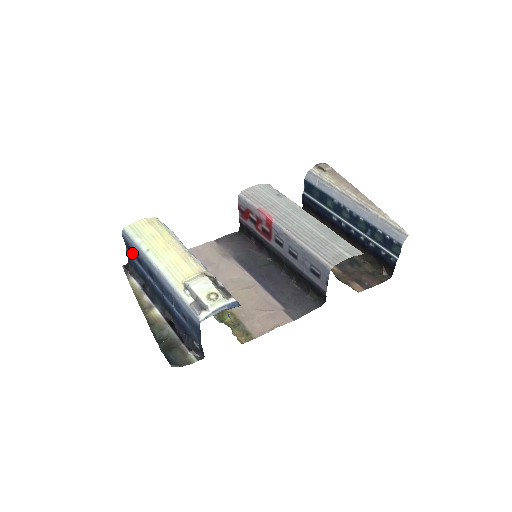
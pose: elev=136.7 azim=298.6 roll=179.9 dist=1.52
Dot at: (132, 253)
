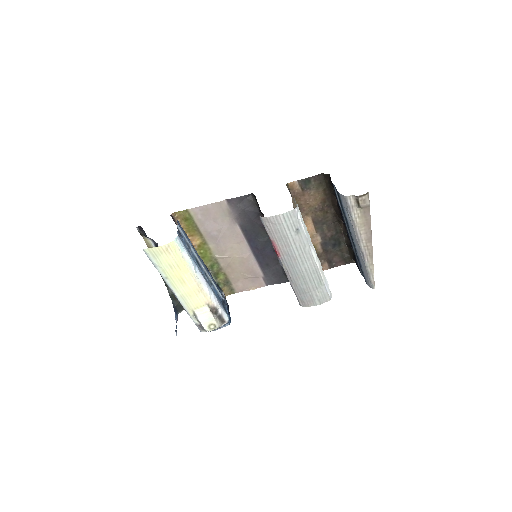
Dot at: occluded
